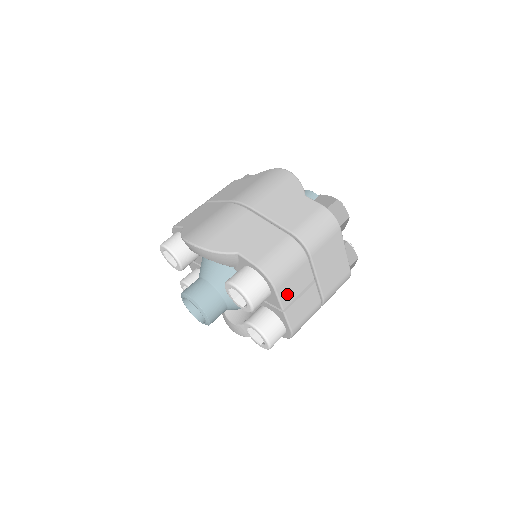
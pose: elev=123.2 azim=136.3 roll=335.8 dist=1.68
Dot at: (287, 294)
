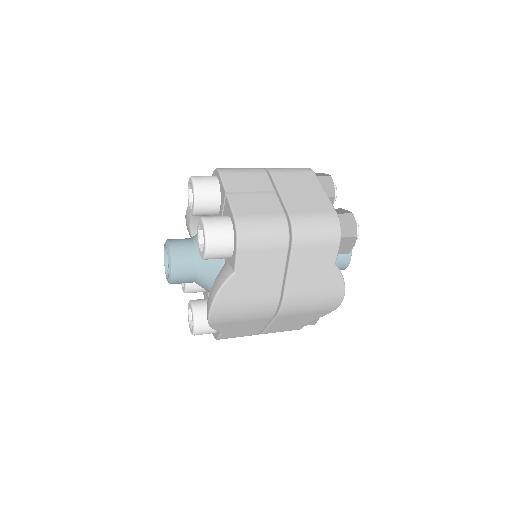
Dot at: (234, 184)
